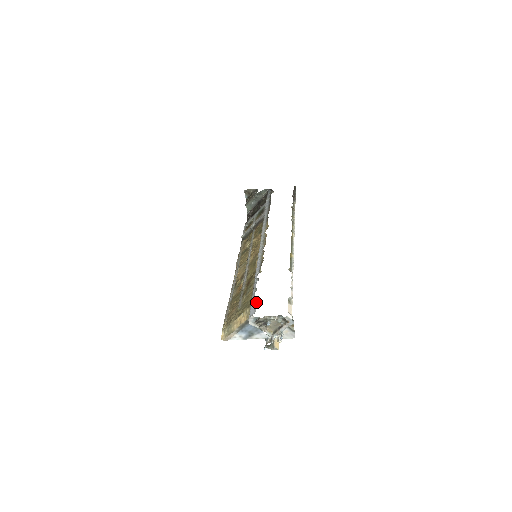
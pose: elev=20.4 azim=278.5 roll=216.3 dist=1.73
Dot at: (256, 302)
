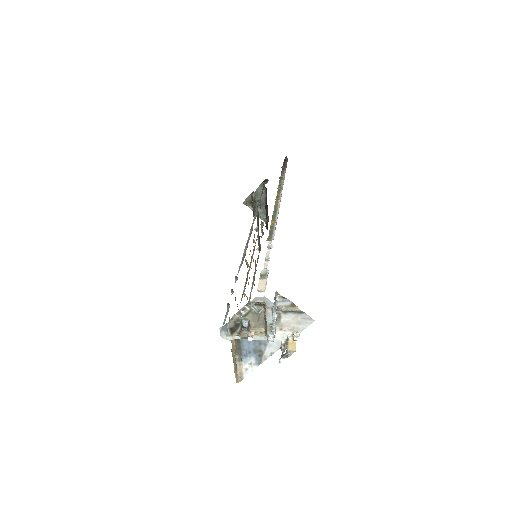
Dot at: occluded
